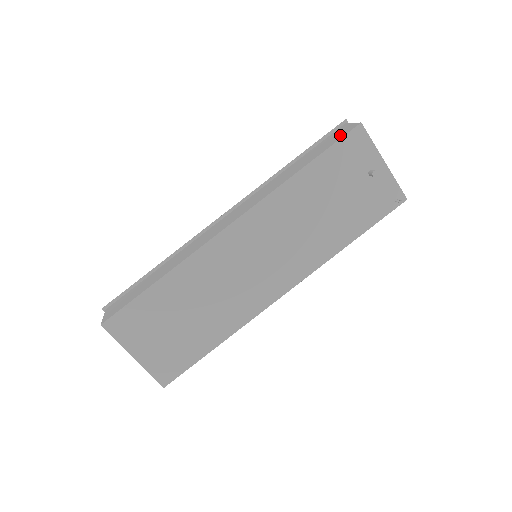
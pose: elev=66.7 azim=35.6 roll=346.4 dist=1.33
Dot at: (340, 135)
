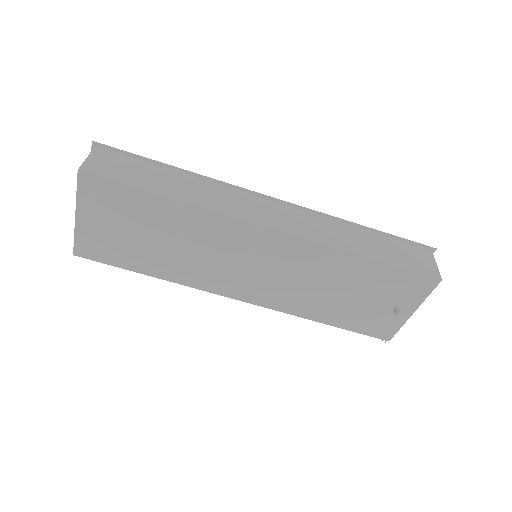
Dot at: (419, 265)
